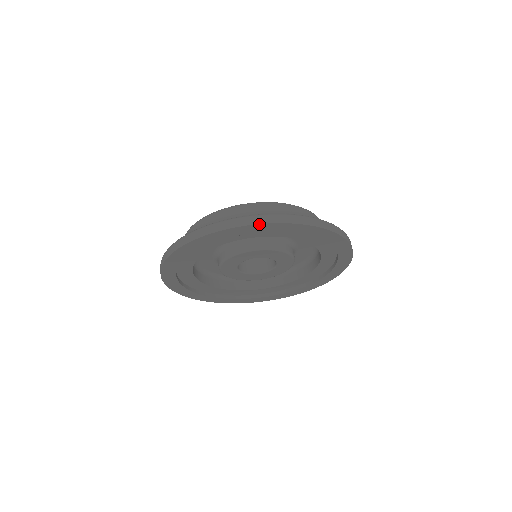
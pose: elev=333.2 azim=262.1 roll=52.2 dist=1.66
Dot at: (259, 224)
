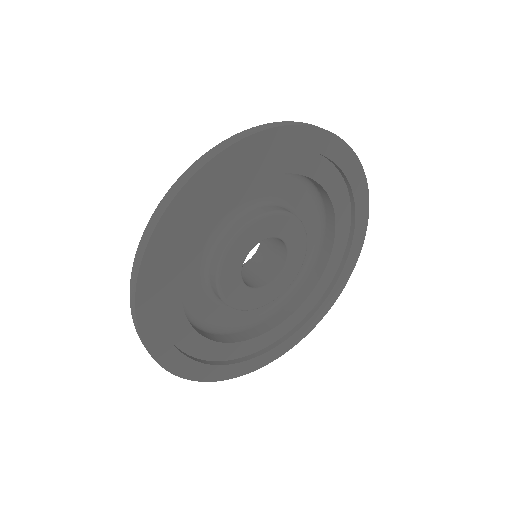
Dot at: (234, 144)
